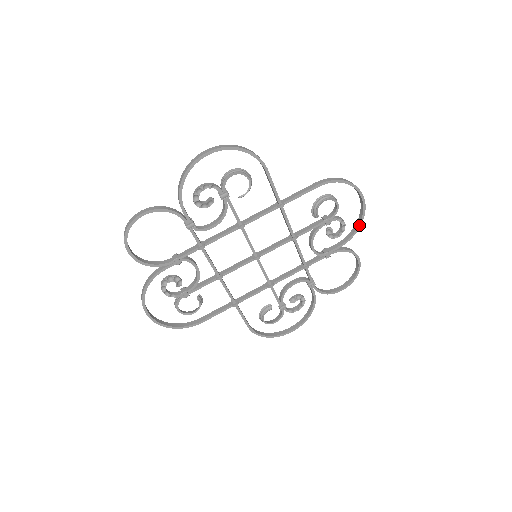
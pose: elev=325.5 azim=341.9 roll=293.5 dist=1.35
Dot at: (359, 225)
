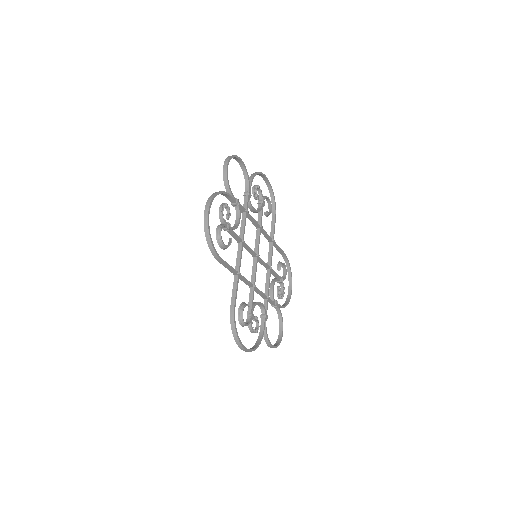
Dot at: (288, 303)
